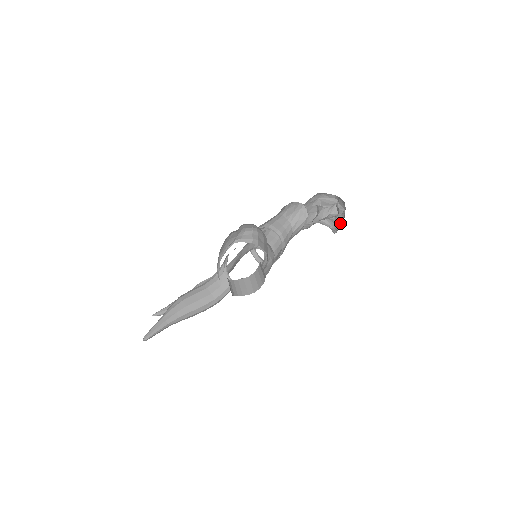
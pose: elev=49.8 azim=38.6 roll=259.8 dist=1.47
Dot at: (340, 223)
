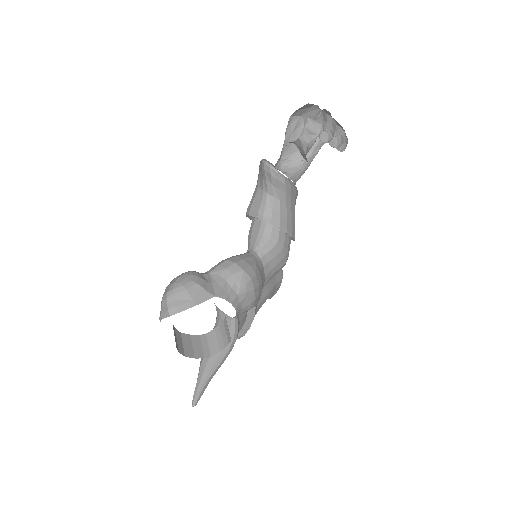
Dot at: (343, 130)
